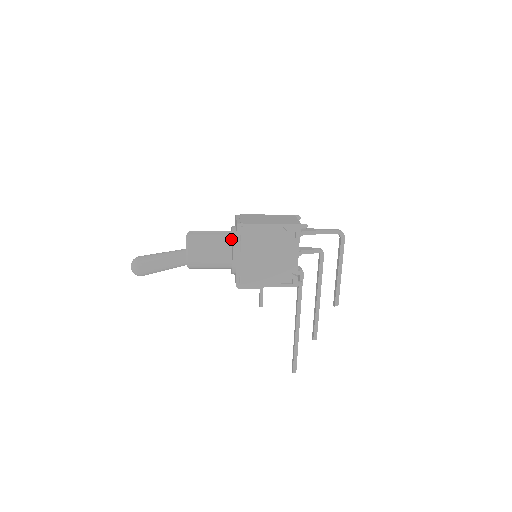
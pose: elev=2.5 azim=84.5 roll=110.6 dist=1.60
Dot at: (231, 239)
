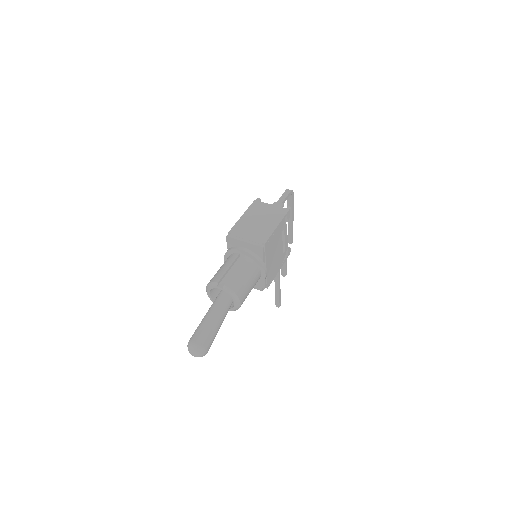
Dot at: (253, 261)
